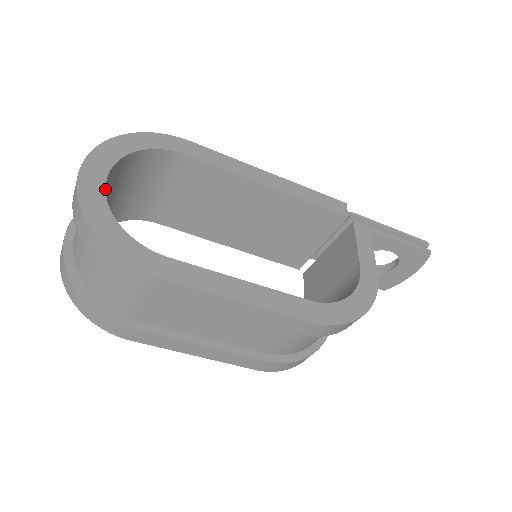
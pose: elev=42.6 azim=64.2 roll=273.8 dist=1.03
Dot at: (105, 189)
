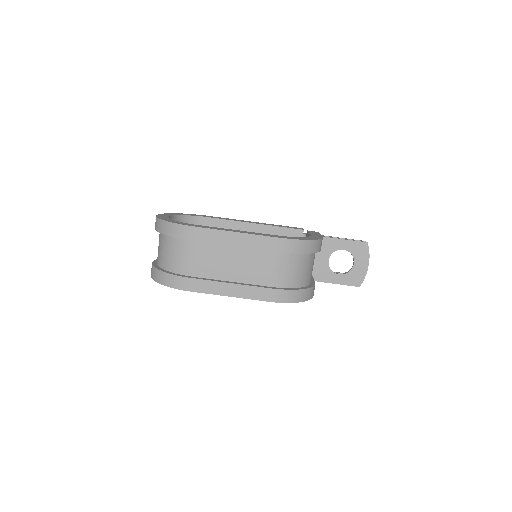
Dot at: occluded
